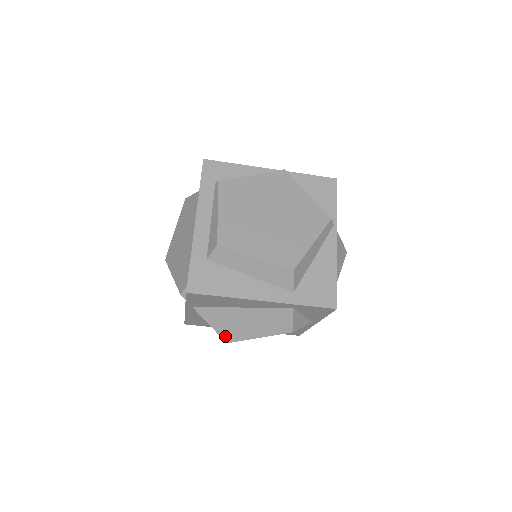
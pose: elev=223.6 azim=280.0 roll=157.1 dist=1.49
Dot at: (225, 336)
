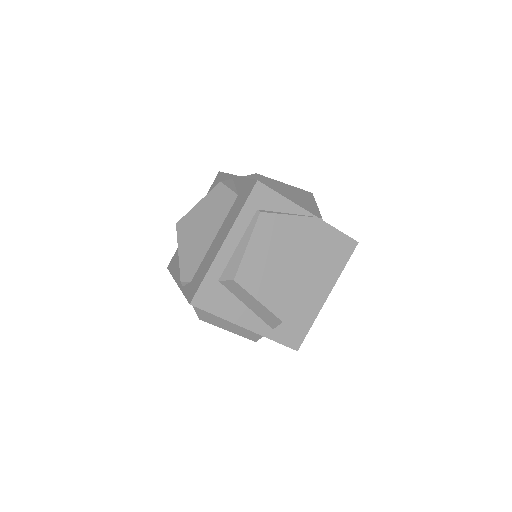
Dot at: (201, 316)
